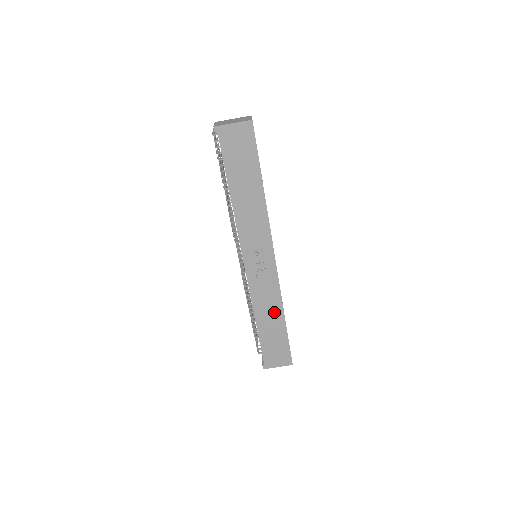
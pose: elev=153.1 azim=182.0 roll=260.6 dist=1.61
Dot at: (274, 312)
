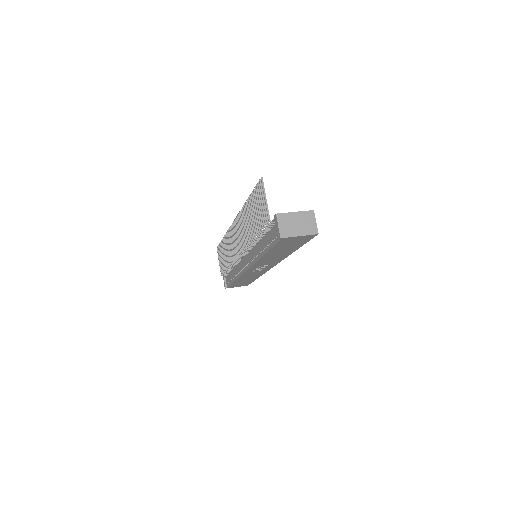
Dot at: (253, 277)
